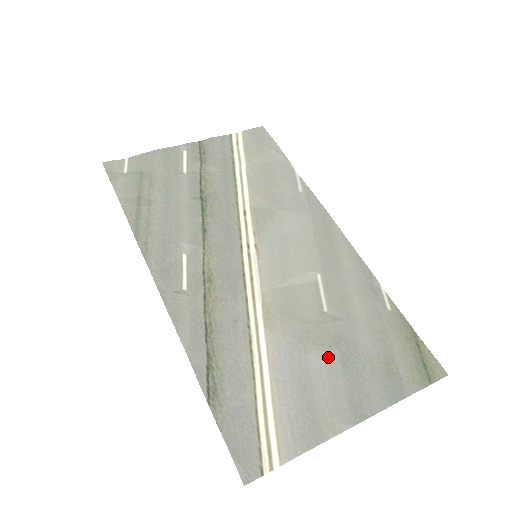
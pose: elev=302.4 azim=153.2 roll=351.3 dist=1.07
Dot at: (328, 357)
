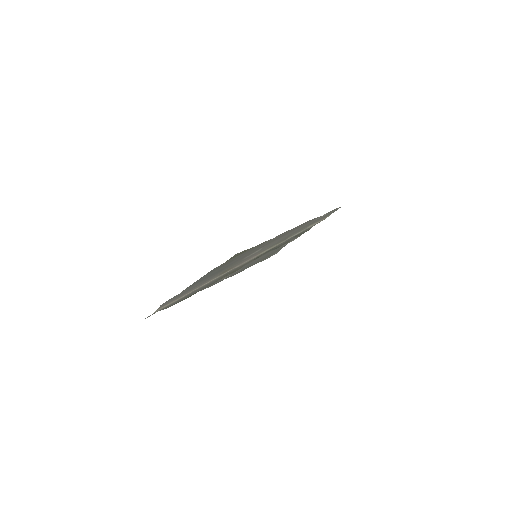
Dot at: occluded
